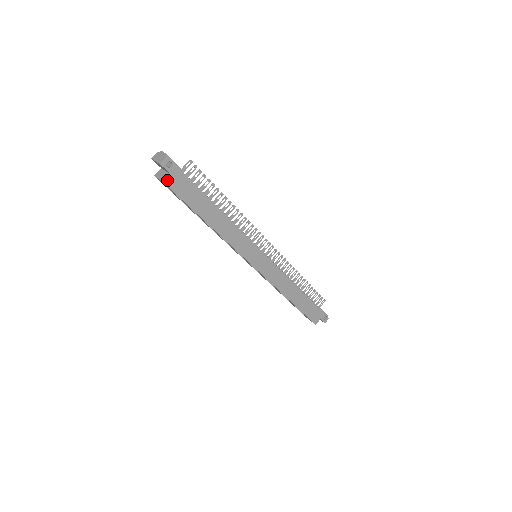
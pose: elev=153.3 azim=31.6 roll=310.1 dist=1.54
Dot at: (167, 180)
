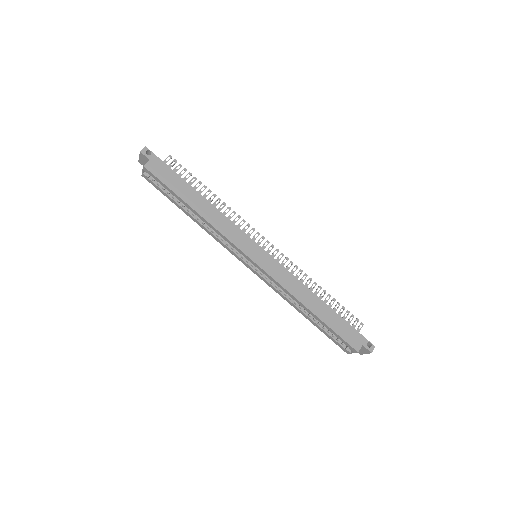
Dot at: (147, 165)
